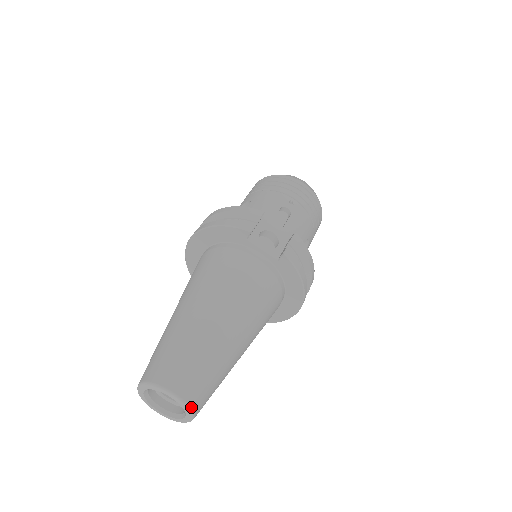
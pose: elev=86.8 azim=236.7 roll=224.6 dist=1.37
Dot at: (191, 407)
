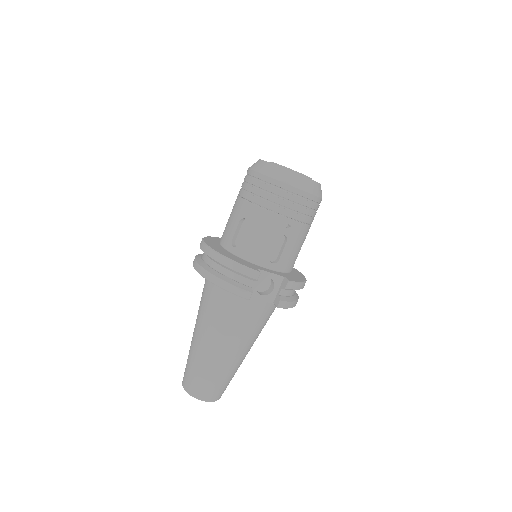
Dot at: (218, 399)
